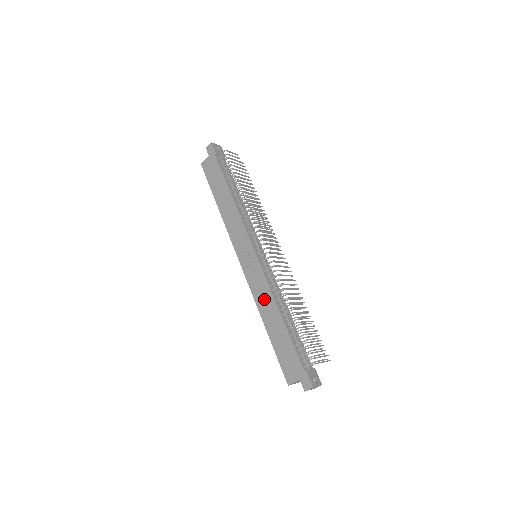
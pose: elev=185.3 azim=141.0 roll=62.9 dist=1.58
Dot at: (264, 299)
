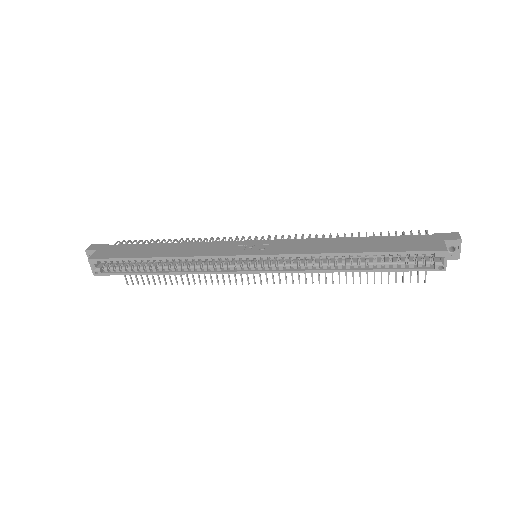
Dot at: (318, 245)
